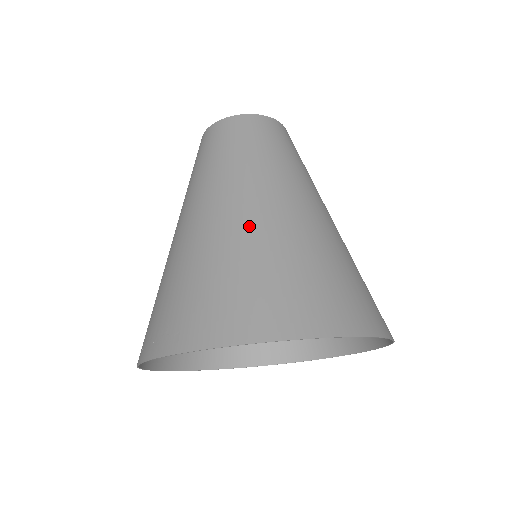
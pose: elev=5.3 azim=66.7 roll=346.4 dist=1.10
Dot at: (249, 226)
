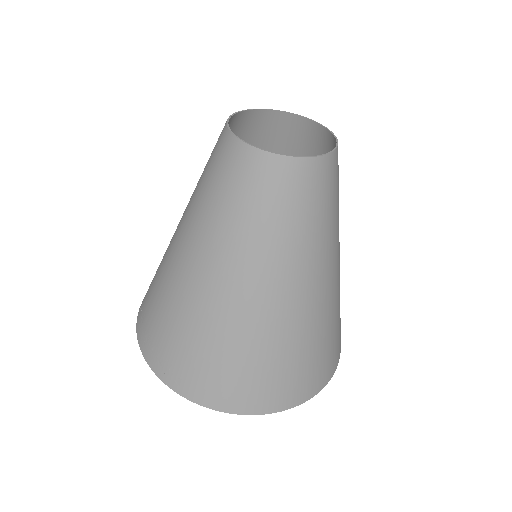
Dot at: (257, 321)
